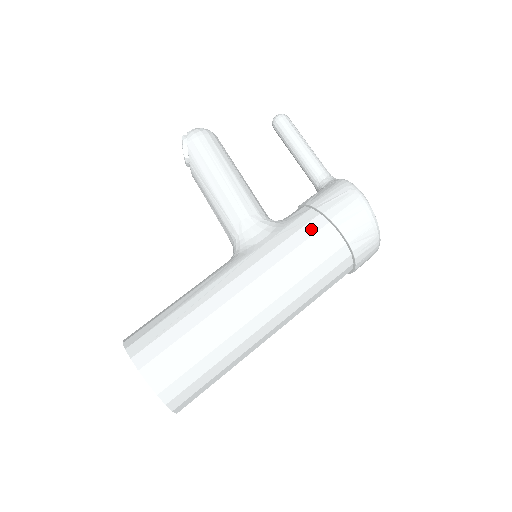
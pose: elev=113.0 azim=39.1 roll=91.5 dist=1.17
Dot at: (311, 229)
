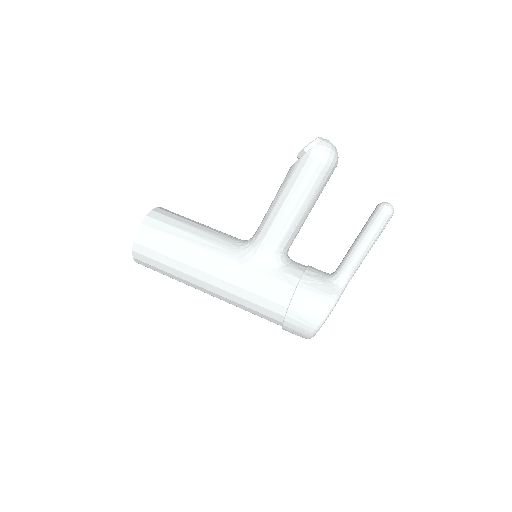
Dot at: (275, 297)
